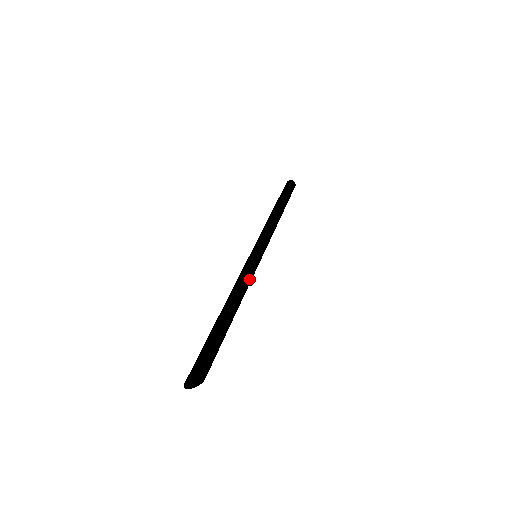
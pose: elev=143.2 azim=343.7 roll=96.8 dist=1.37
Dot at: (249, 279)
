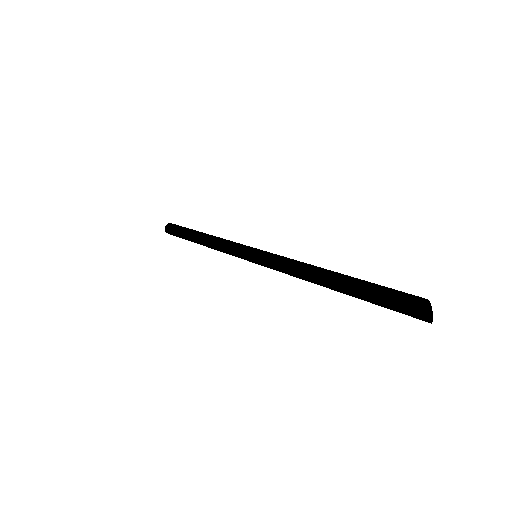
Dot at: occluded
